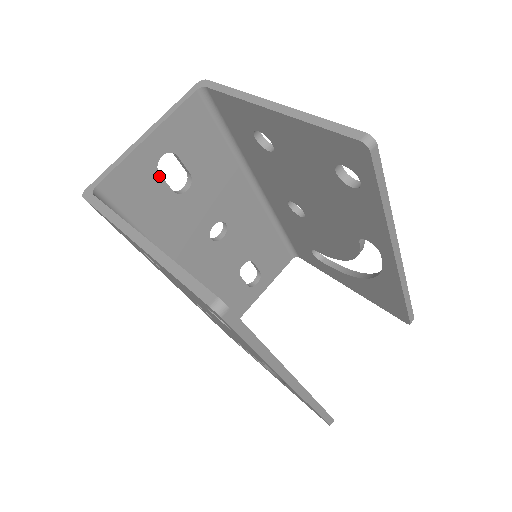
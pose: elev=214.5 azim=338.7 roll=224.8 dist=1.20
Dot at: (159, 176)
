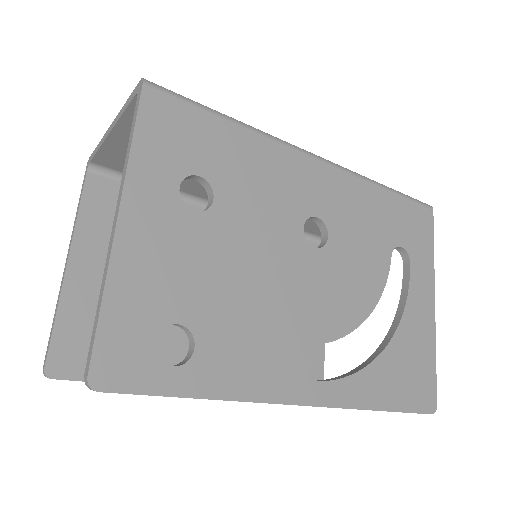
Dot at: occluded
